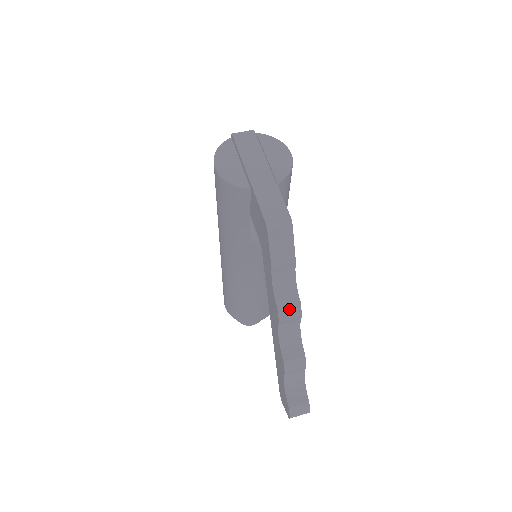
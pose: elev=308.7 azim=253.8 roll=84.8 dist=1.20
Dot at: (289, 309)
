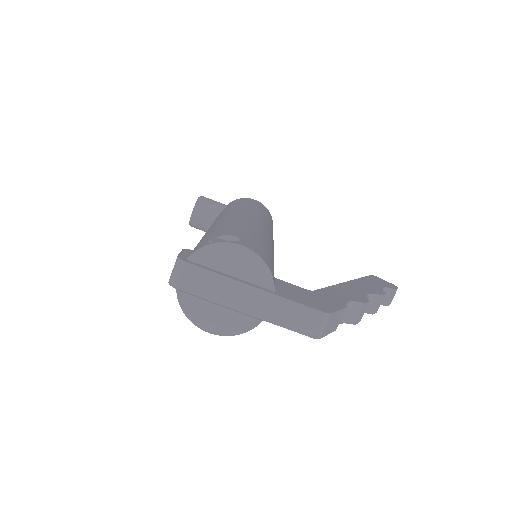
Dot at: (361, 314)
